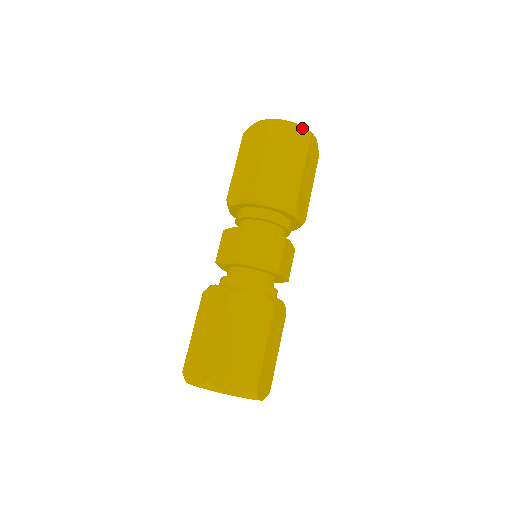
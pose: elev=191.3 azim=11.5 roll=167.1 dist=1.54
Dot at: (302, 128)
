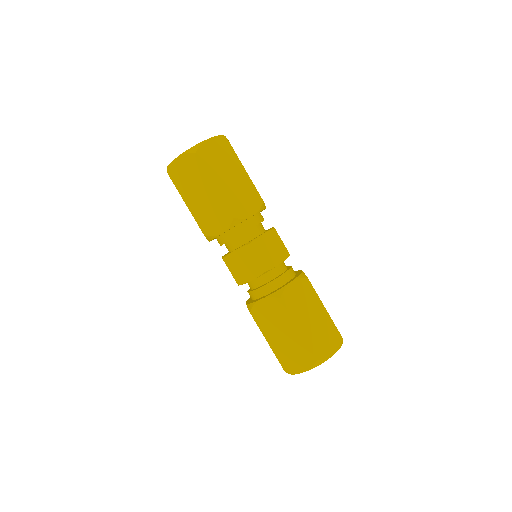
Dot at: (217, 138)
